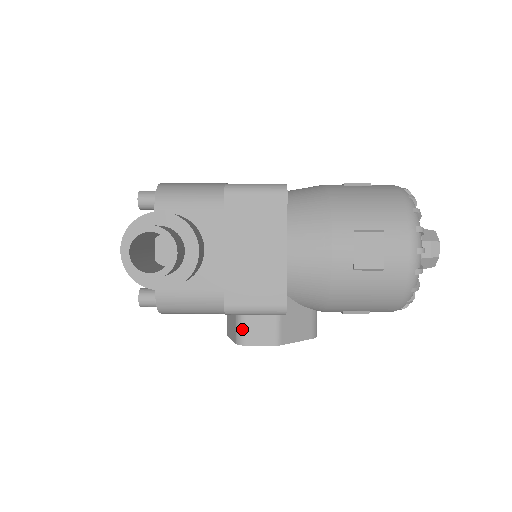
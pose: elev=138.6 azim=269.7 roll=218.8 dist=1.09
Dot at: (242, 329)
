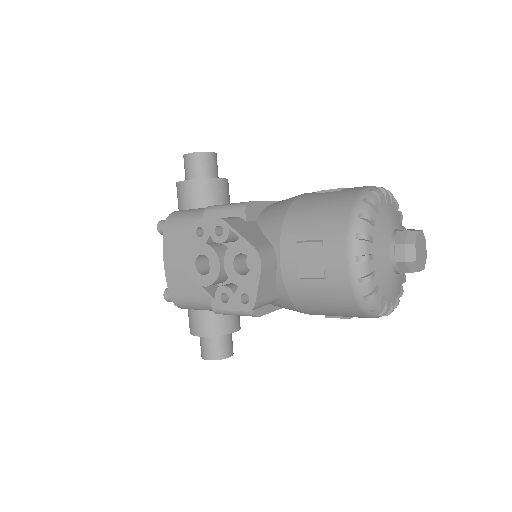
Dot at: occluded
